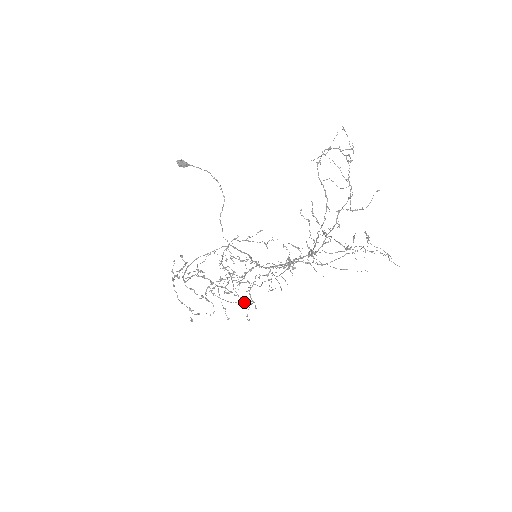
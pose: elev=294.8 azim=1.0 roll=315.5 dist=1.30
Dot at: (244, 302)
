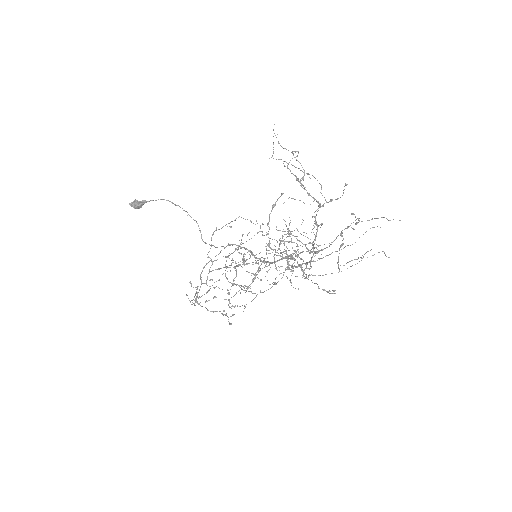
Dot at: occluded
